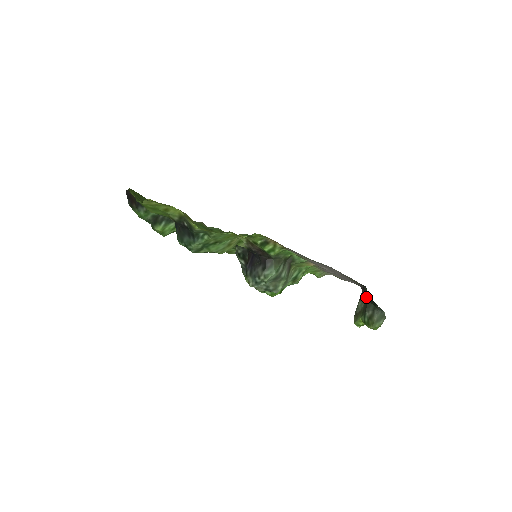
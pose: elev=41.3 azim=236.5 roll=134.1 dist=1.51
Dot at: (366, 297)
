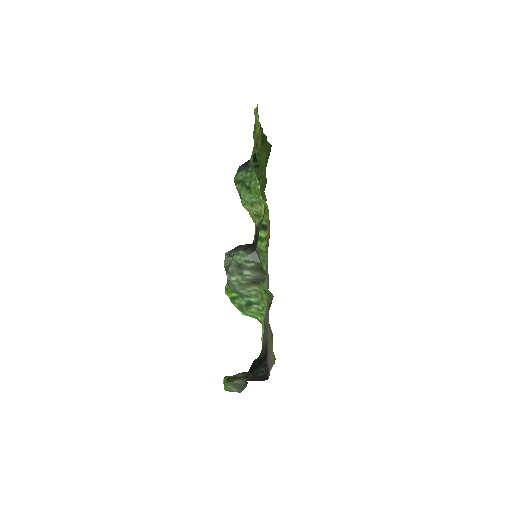
Dot at: occluded
